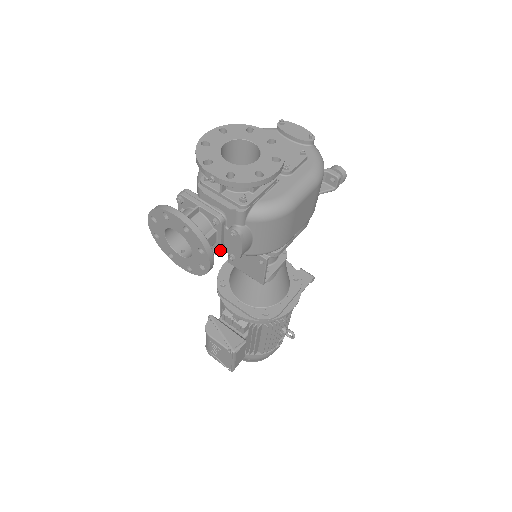
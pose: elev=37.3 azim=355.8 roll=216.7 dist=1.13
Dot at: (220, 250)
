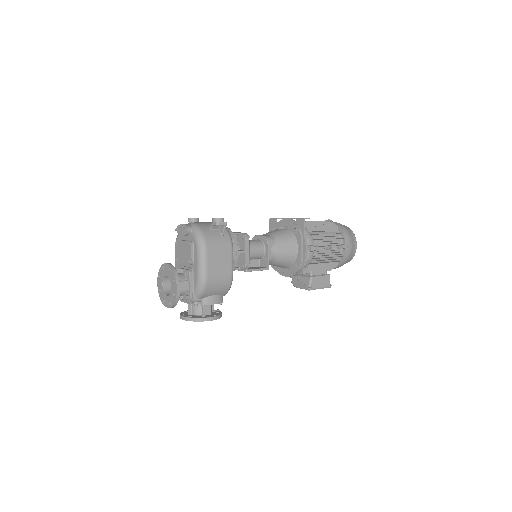
Dot at: occluded
